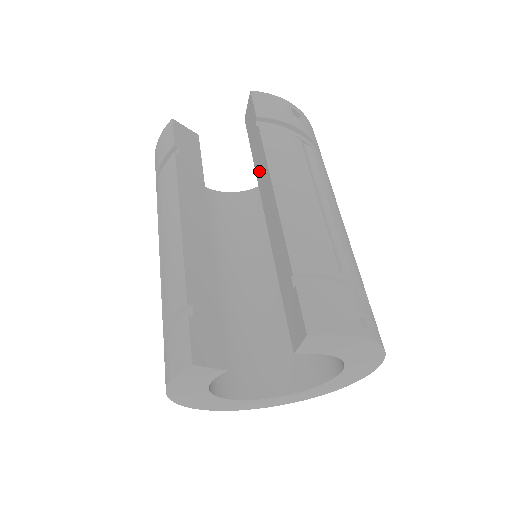
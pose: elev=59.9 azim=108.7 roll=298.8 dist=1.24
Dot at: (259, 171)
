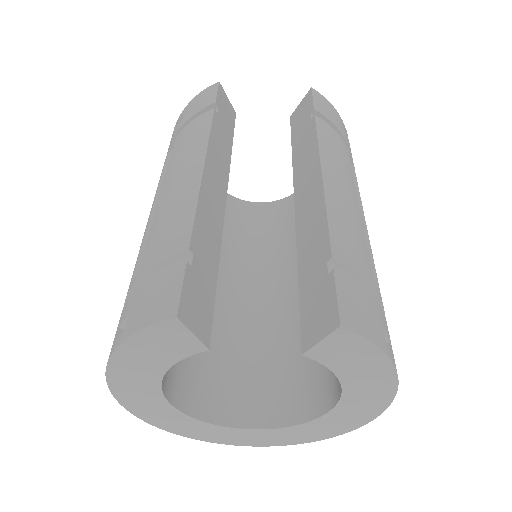
Dot at: (300, 160)
